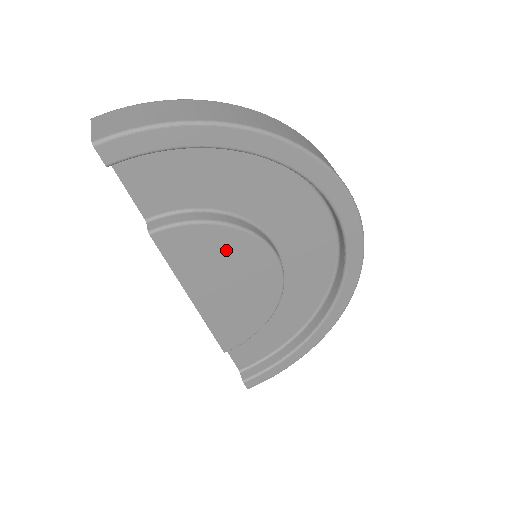
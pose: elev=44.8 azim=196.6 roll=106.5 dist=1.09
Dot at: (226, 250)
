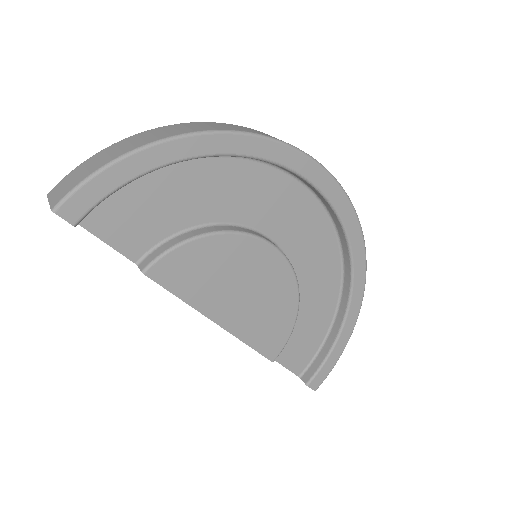
Dot at: (222, 259)
